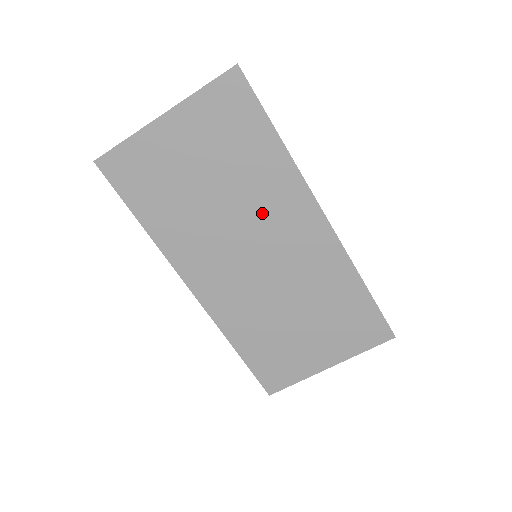
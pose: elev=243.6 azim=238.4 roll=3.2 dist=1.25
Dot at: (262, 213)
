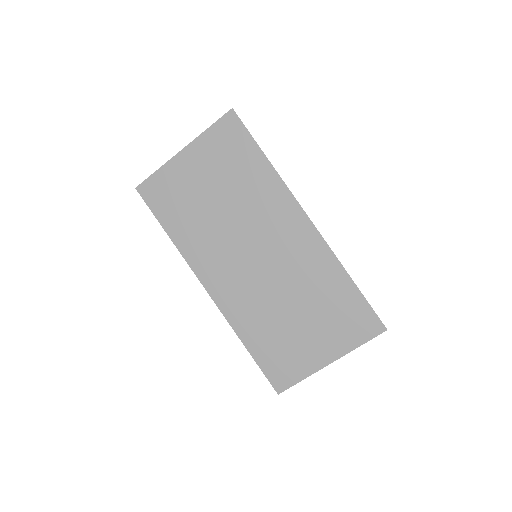
Dot at: (258, 219)
